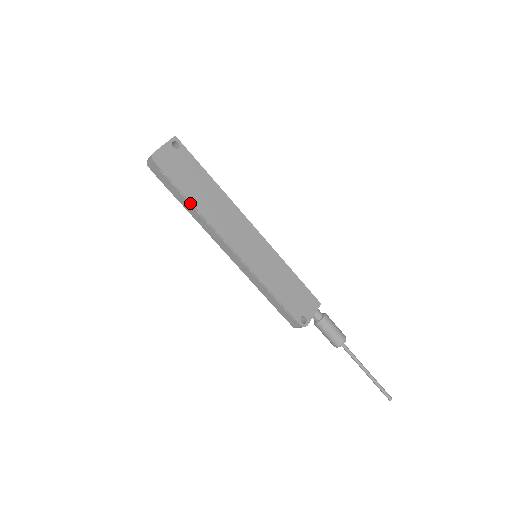
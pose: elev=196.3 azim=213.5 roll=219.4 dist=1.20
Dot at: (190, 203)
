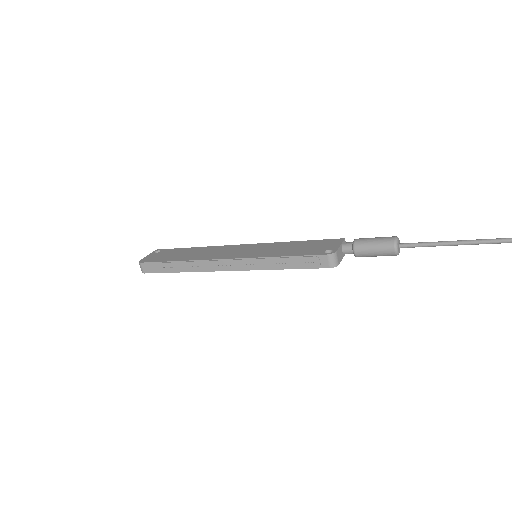
Dot at: (176, 262)
